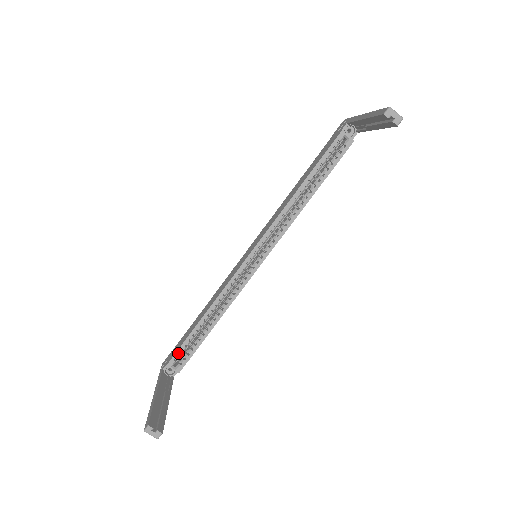
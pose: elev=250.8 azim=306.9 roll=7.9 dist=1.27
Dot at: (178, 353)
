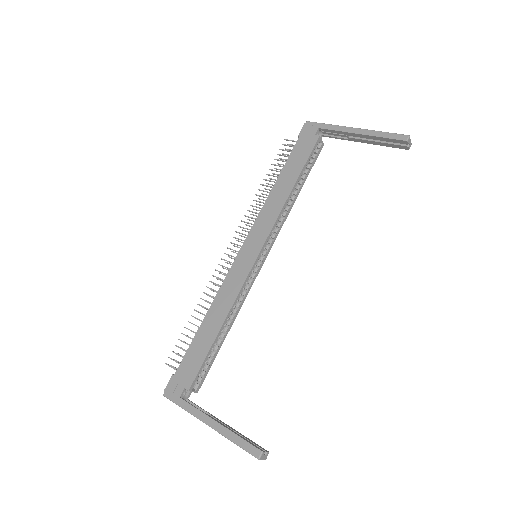
Dot at: (199, 373)
